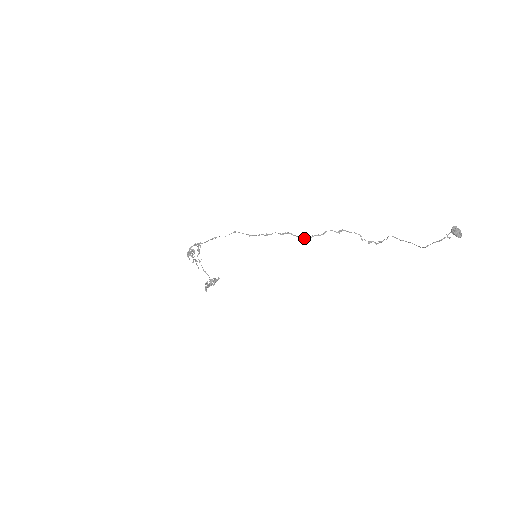
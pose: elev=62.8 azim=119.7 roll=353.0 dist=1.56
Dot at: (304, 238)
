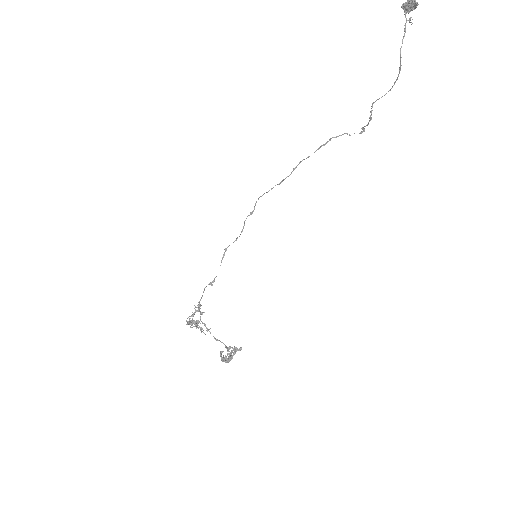
Dot at: occluded
